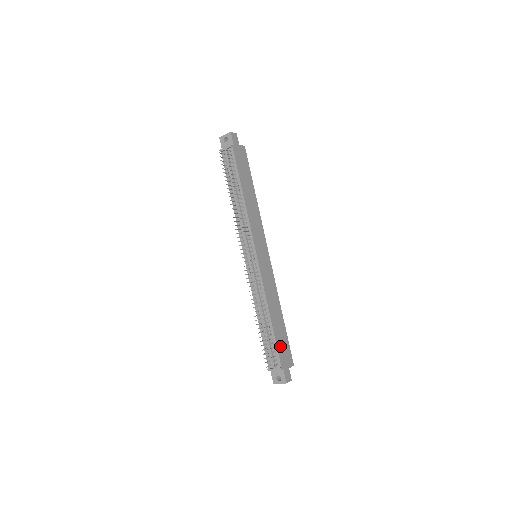
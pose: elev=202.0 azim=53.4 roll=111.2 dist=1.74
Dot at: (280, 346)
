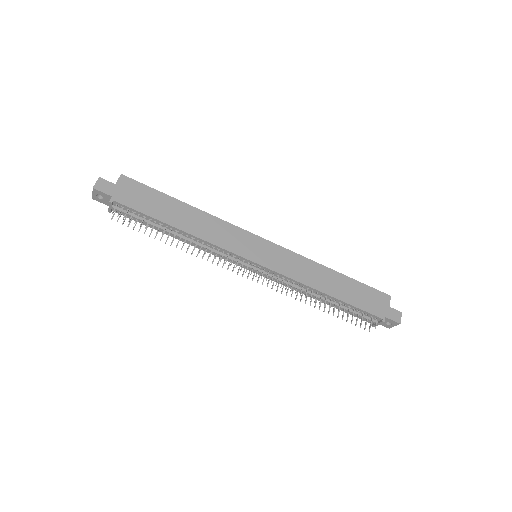
Dot at: (363, 303)
